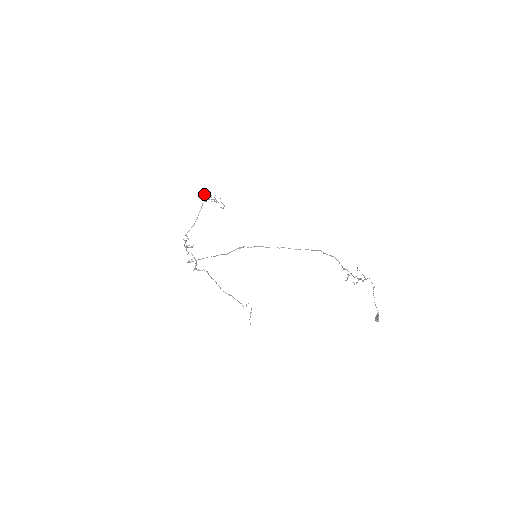
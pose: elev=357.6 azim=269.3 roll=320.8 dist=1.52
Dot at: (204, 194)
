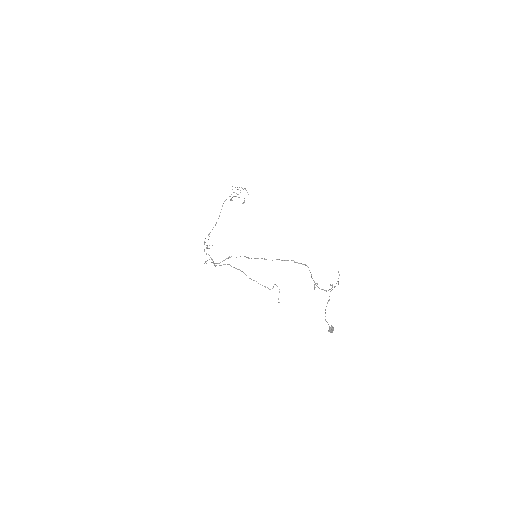
Dot at: occluded
